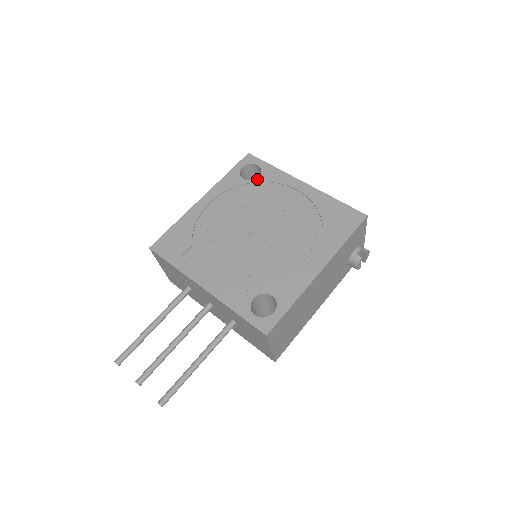
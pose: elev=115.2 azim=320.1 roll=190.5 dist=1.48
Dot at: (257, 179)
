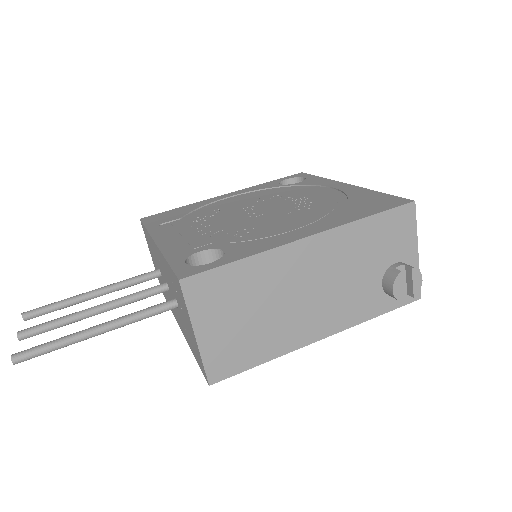
Dot at: (295, 184)
